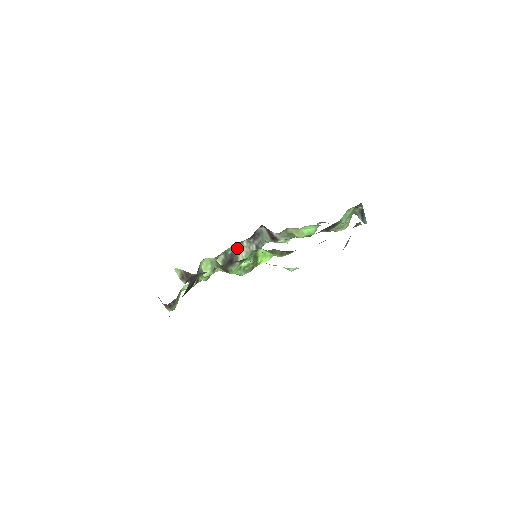
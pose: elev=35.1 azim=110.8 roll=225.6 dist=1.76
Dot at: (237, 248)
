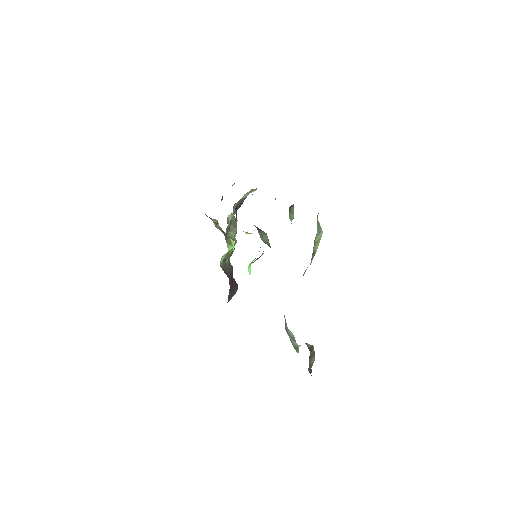
Dot at: occluded
